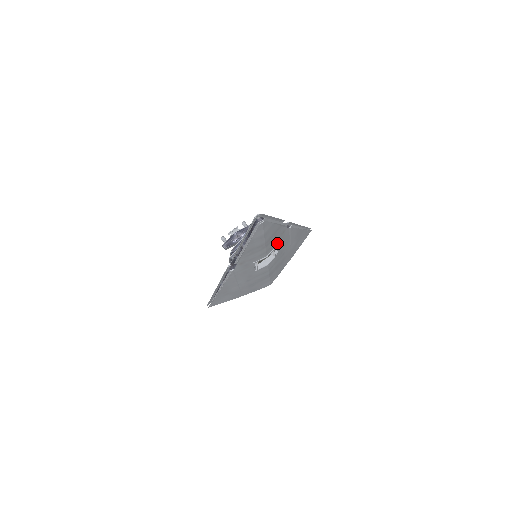
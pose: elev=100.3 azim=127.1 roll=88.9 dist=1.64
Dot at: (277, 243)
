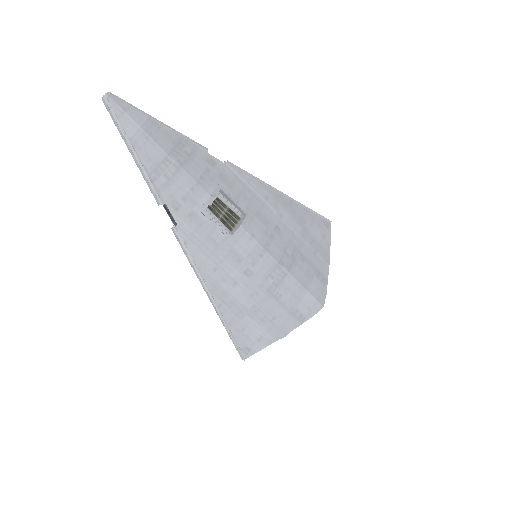
Dot at: (218, 181)
